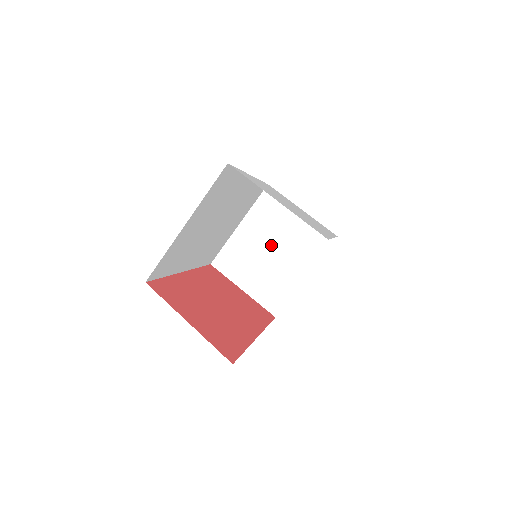
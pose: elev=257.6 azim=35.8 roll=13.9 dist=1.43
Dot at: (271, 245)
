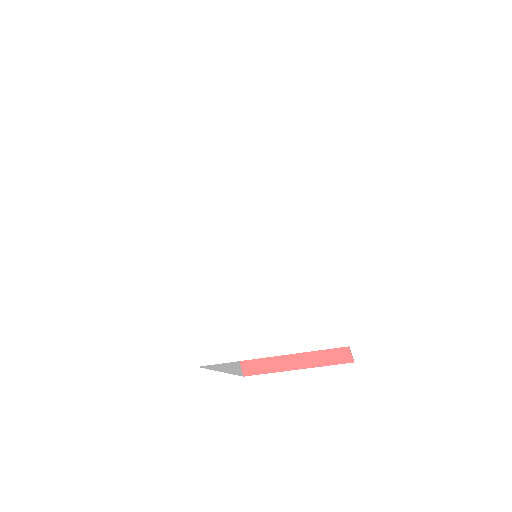
Dot at: occluded
